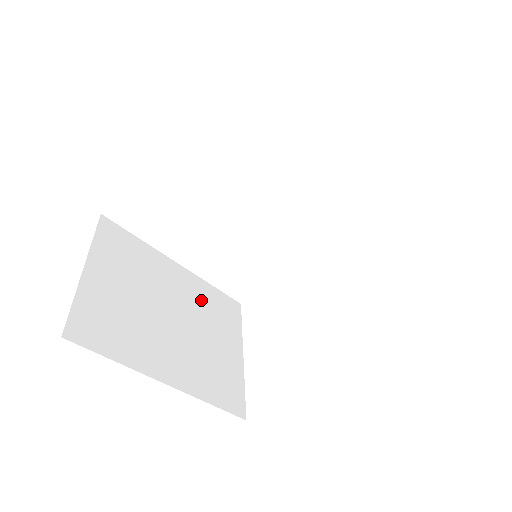
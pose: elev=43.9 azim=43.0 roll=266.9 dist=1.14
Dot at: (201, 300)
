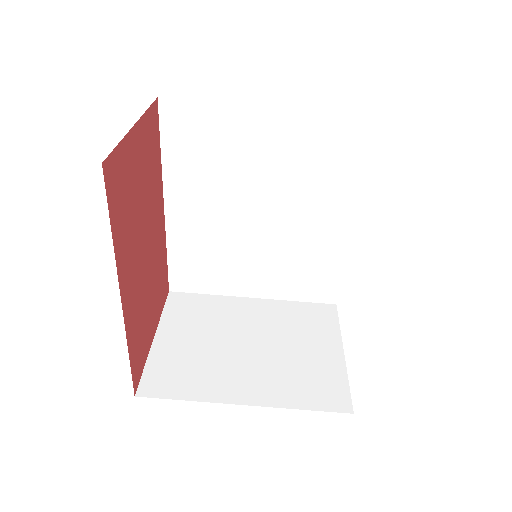
Dot at: (282, 319)
